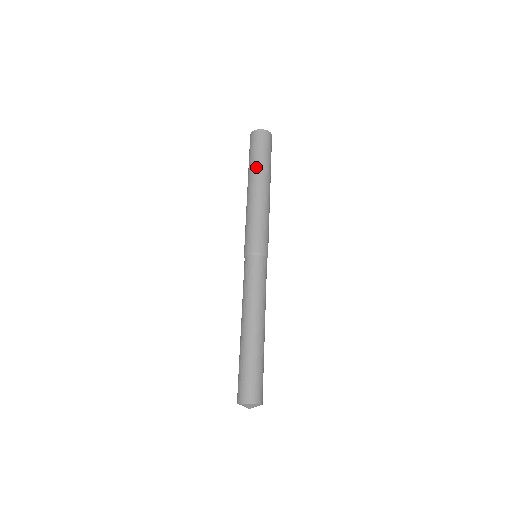
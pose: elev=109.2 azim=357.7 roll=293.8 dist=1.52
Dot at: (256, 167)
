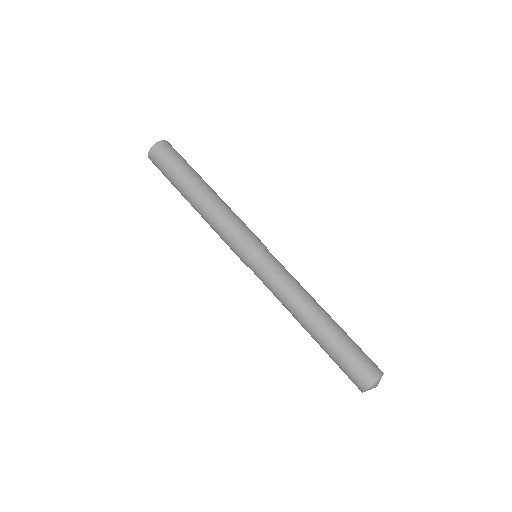
Dot at: (180, 183)
